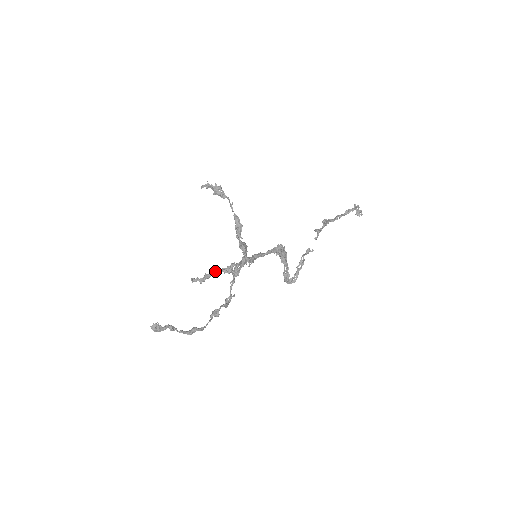
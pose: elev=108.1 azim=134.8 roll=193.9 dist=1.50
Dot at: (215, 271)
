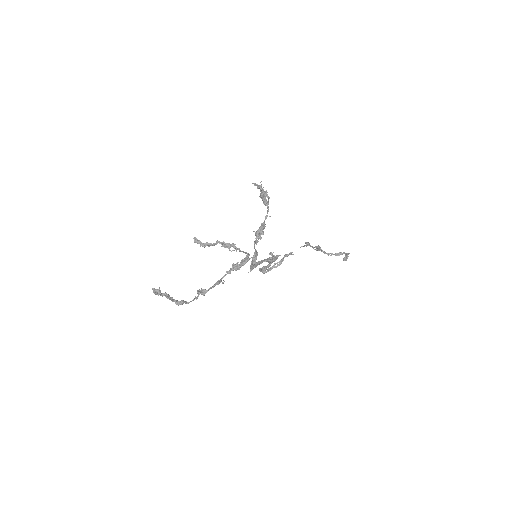
Dot at: (217, 242)
